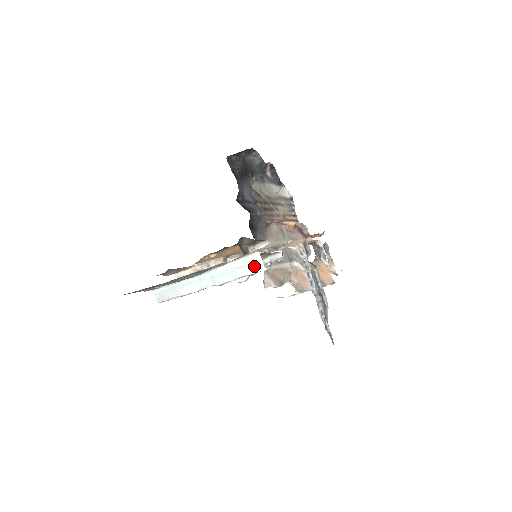
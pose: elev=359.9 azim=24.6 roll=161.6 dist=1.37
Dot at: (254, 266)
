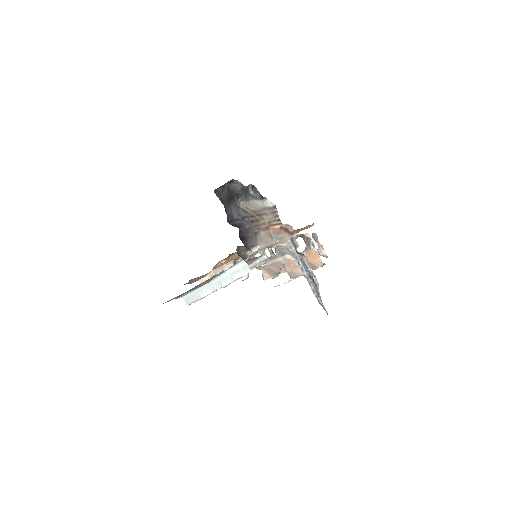
Dot at: (244, 270)
